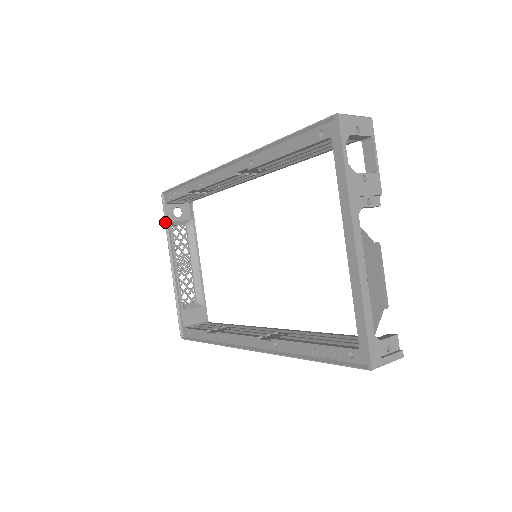
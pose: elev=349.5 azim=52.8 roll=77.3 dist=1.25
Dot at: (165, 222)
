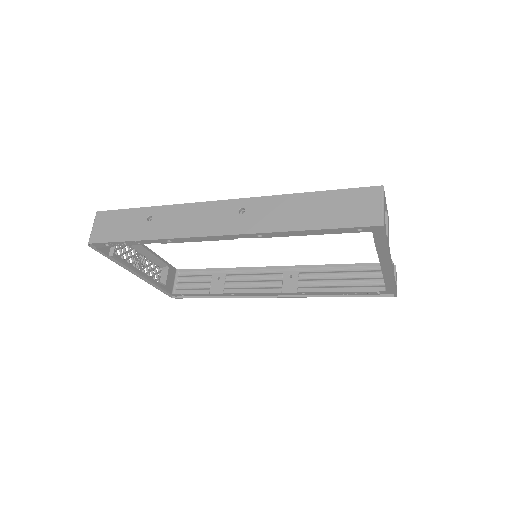
Dot at: (108, 258)
